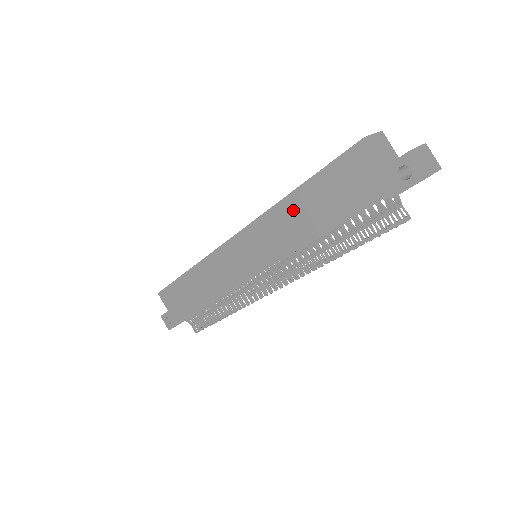
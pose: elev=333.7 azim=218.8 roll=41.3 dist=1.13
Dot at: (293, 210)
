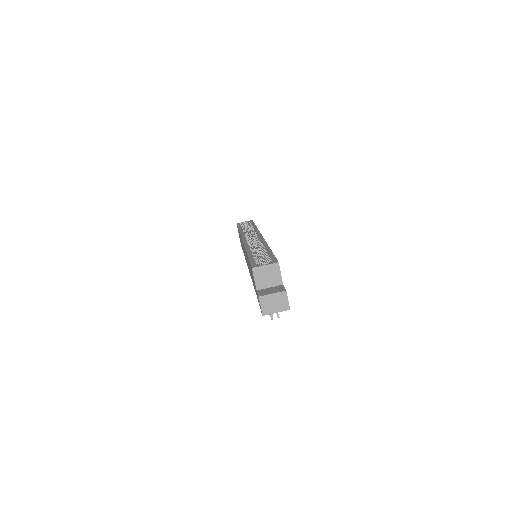
Dot at: occluded
